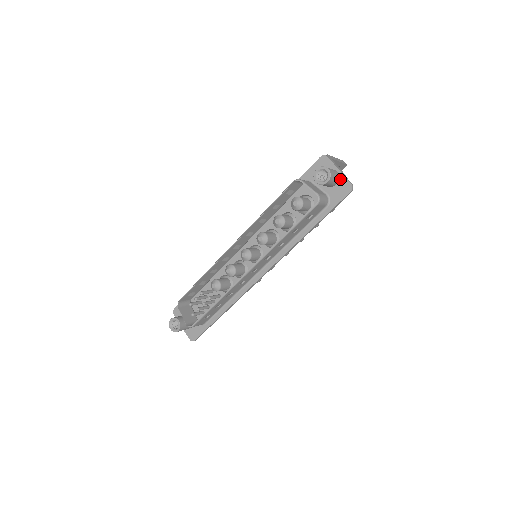
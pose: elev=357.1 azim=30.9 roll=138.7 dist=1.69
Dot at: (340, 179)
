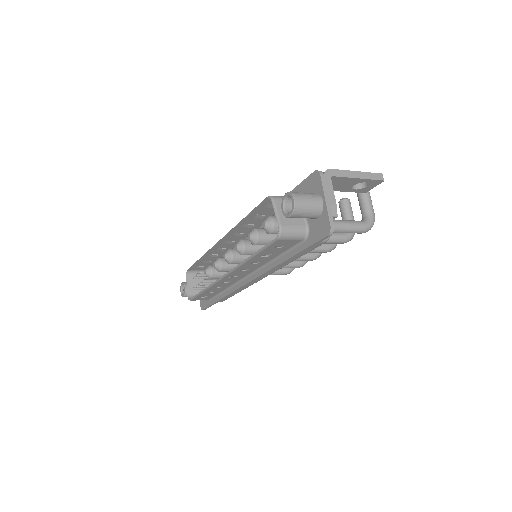
Dot at: (323, 212)
